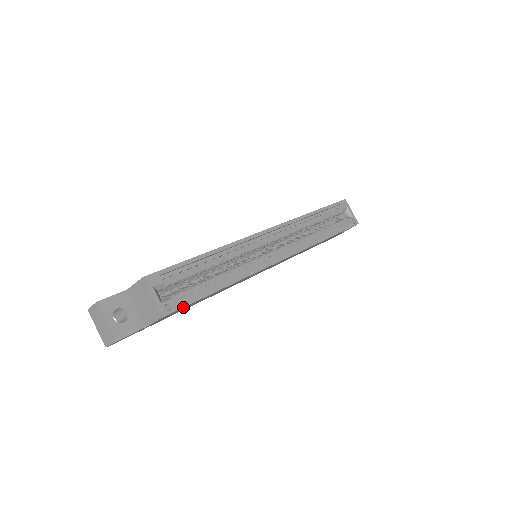
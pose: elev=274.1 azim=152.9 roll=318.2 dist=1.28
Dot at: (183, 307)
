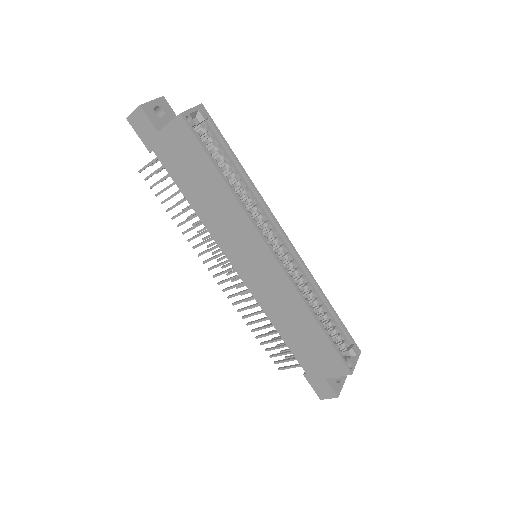
Dot at: (194, 134)
